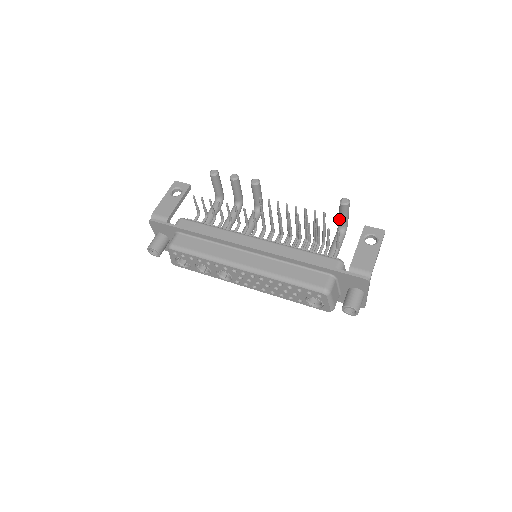
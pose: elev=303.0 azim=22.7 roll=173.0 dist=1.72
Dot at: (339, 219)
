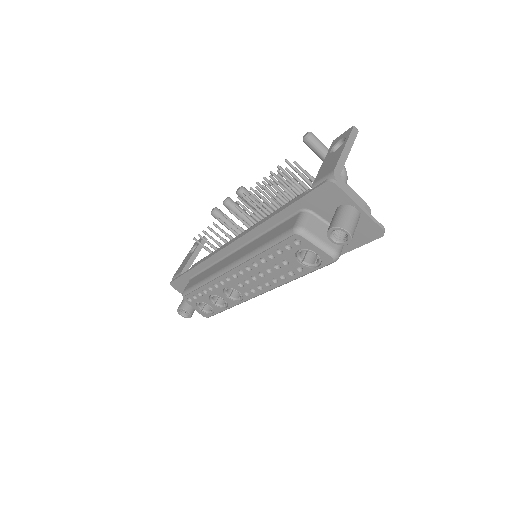
Dot at: occluded
